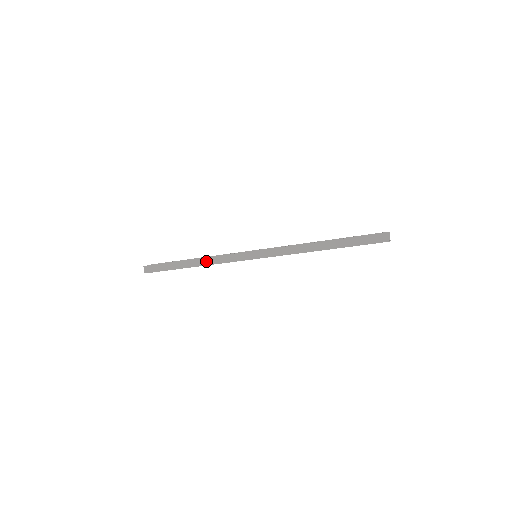
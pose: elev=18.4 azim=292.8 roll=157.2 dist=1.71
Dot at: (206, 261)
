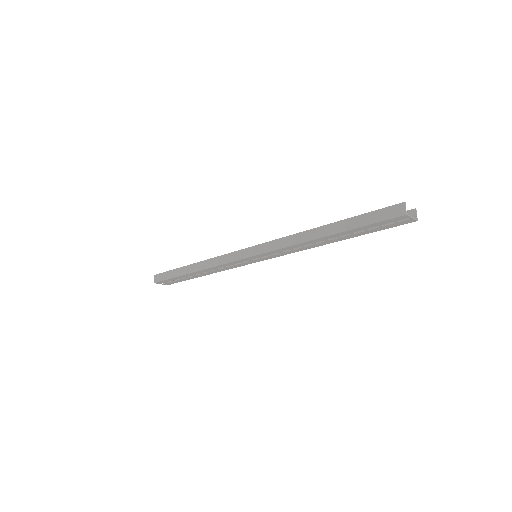
Dot at: (206, 264)
